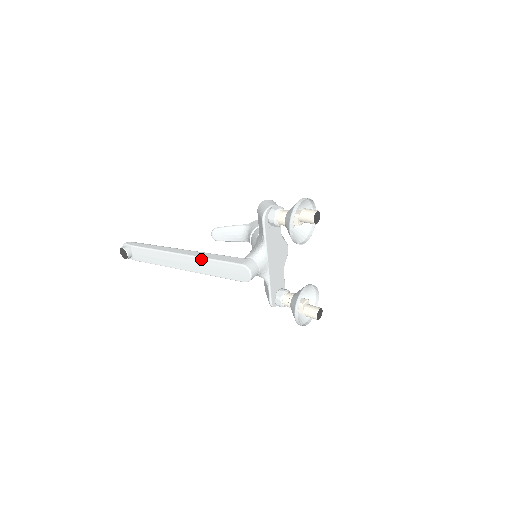
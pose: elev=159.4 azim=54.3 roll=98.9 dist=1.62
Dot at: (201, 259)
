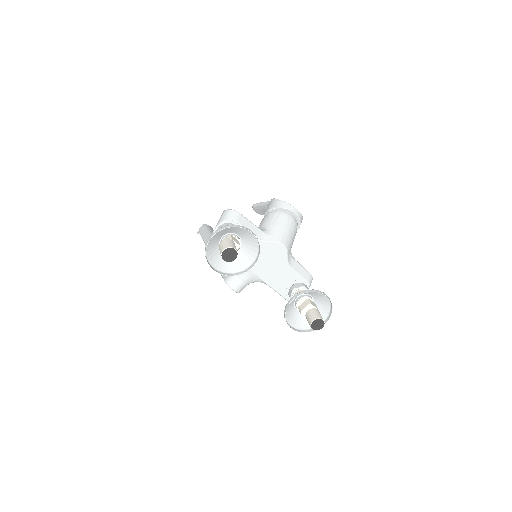
Dot at: occluded
